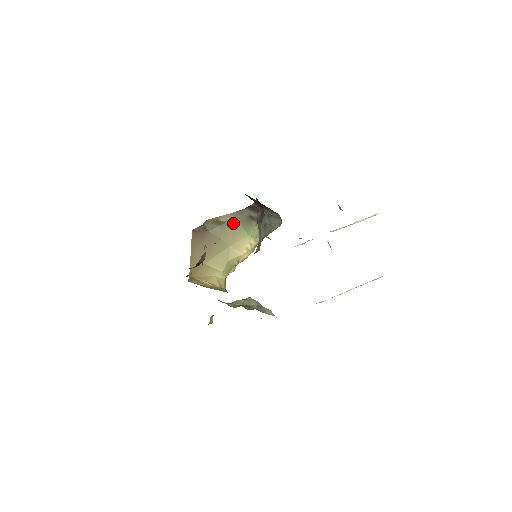
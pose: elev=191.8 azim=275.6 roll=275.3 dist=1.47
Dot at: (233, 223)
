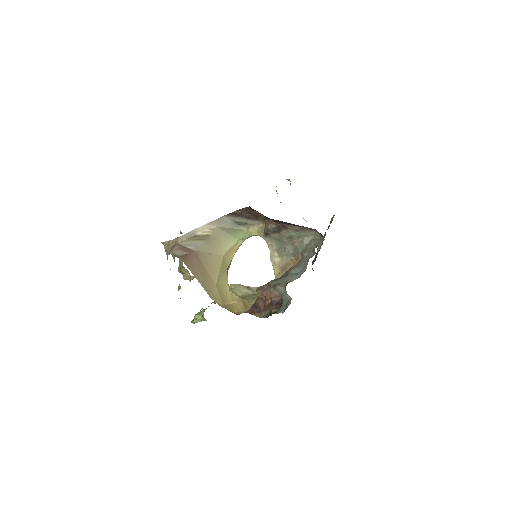
Dot at: (216, 233)
